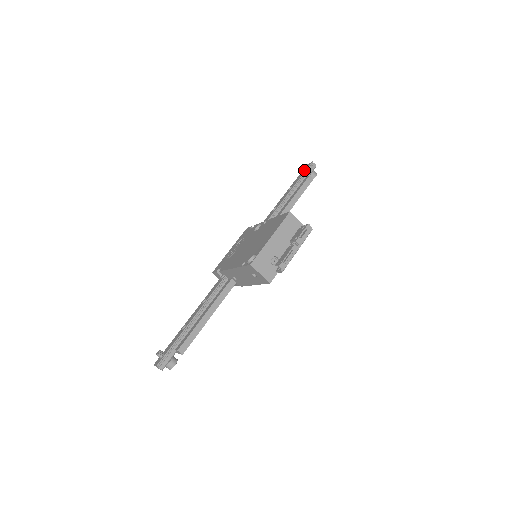
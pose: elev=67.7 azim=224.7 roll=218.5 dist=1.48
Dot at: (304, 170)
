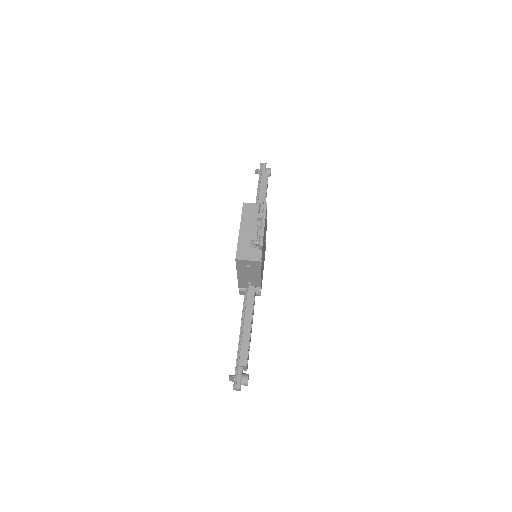
Dot at: (259, 173)
